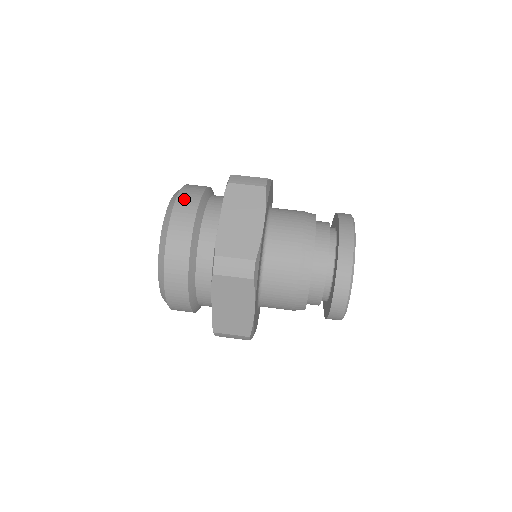
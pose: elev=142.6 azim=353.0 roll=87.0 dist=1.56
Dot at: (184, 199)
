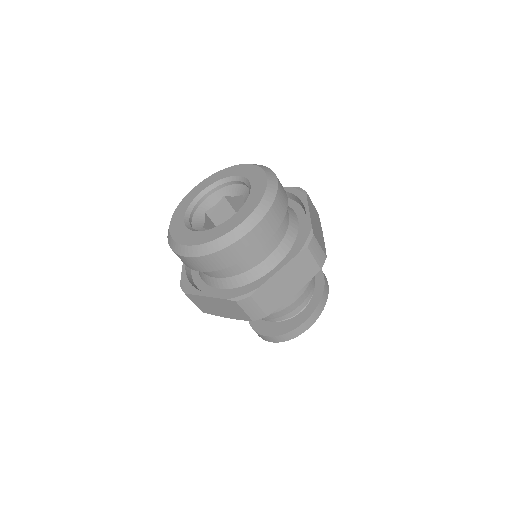
Dot at: (270, 219)
